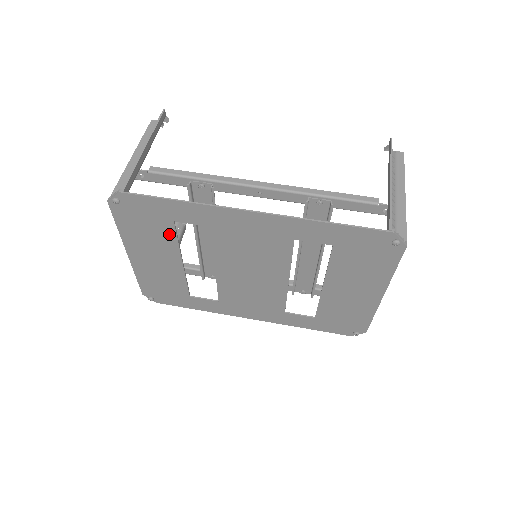
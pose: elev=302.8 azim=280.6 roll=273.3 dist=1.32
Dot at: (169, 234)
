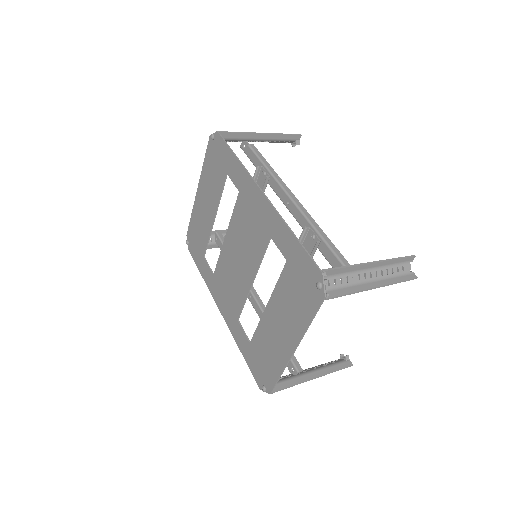
Dot at: (220, 184)
